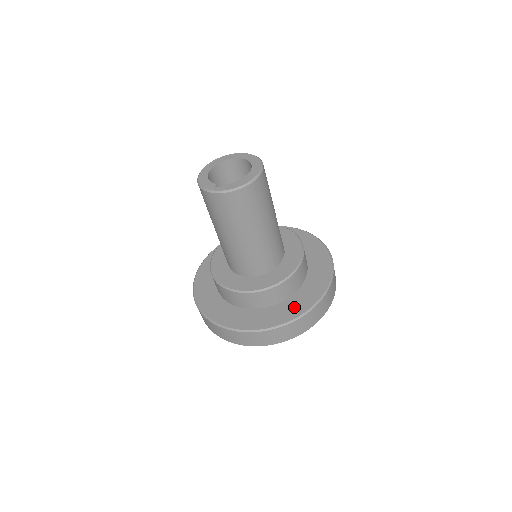
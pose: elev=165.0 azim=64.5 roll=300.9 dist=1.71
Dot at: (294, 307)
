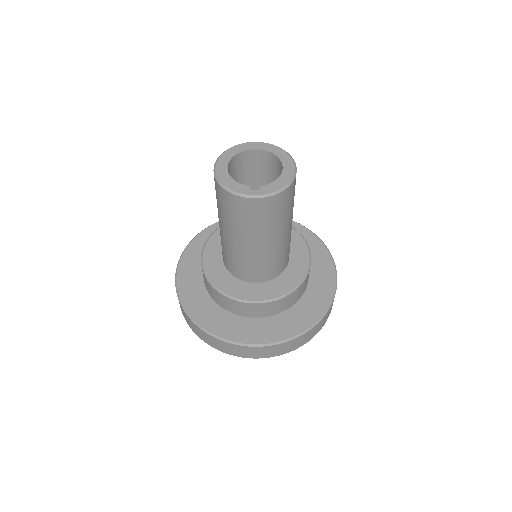
Dot at: (312, 306)
